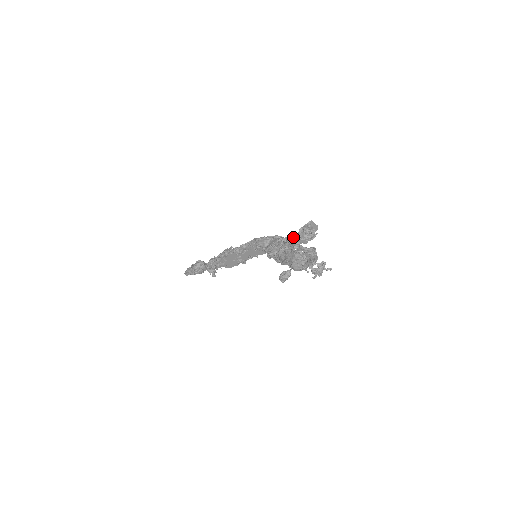
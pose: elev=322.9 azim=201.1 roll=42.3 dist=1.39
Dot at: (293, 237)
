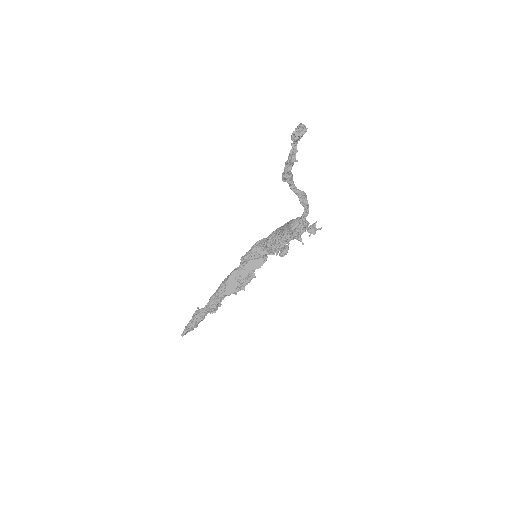
Dot at: (291, 137)
